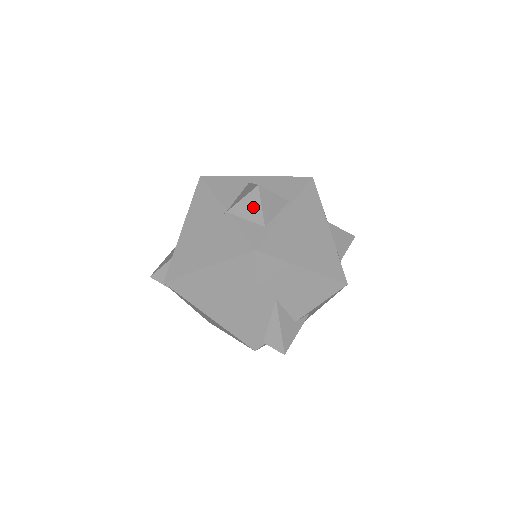
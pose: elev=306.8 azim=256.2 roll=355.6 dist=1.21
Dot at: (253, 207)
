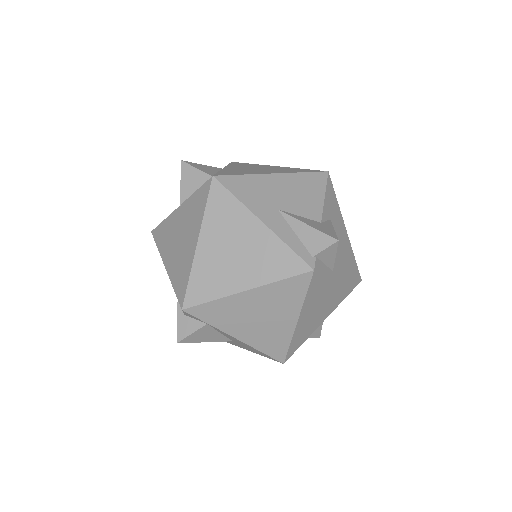
Dot at: (192, 177)
